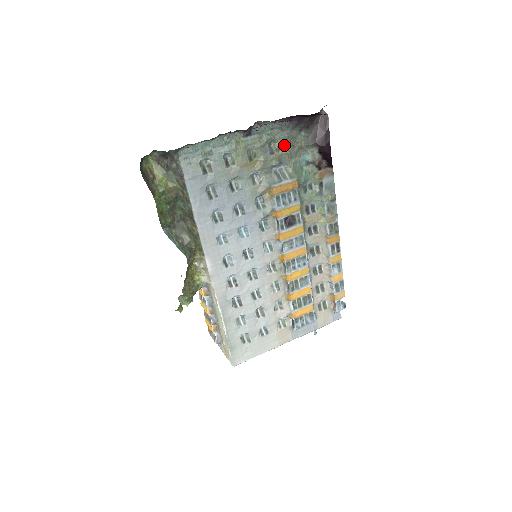
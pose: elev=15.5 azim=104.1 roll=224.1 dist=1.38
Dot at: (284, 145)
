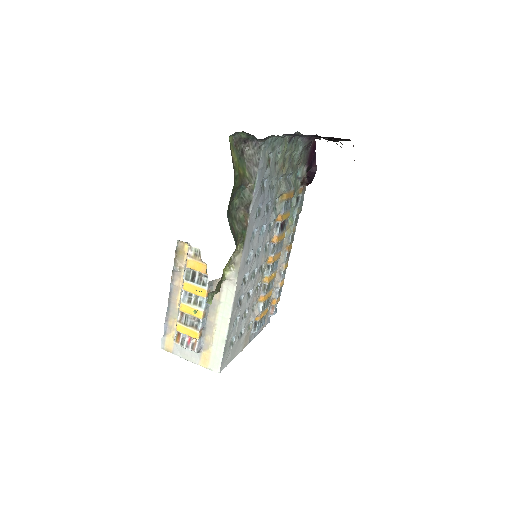
Dot at: (295, 158)
